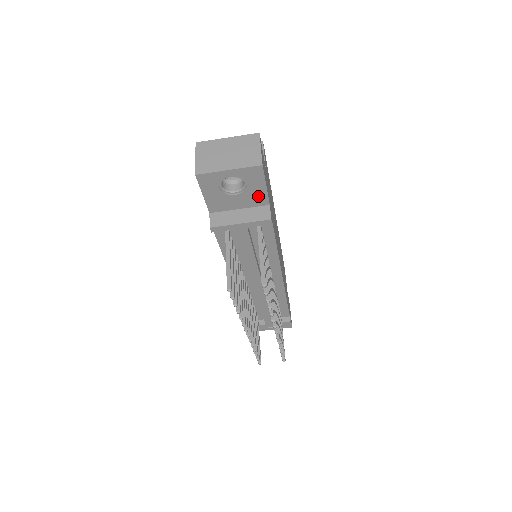
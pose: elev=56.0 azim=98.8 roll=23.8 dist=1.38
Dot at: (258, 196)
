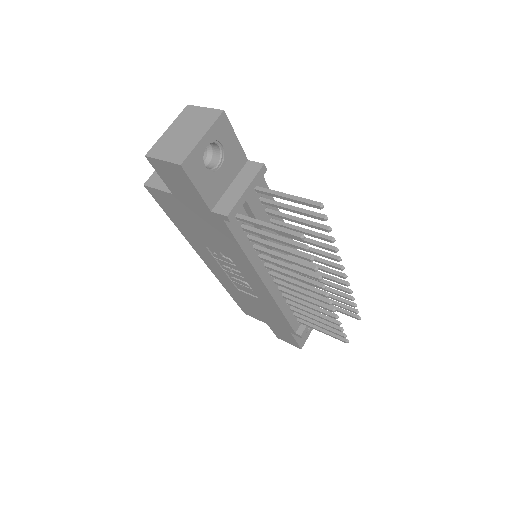
Dot at: (236, 156)
